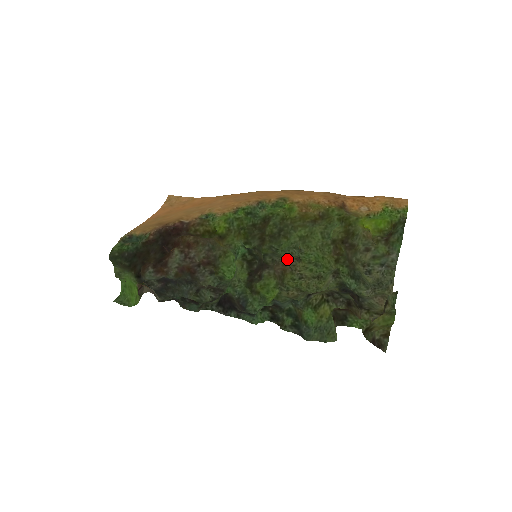
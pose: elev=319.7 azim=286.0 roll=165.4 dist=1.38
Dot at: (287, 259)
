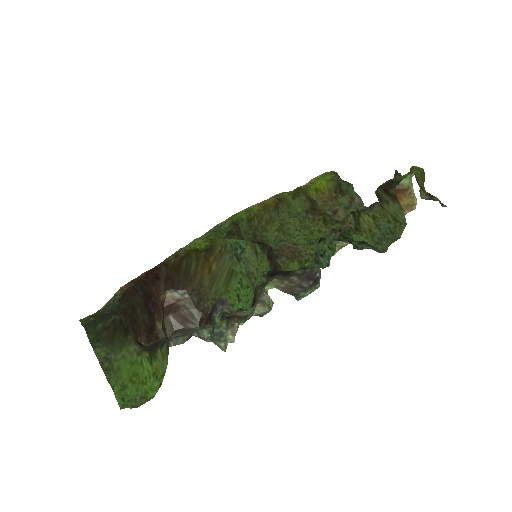
Dot at: occluded
